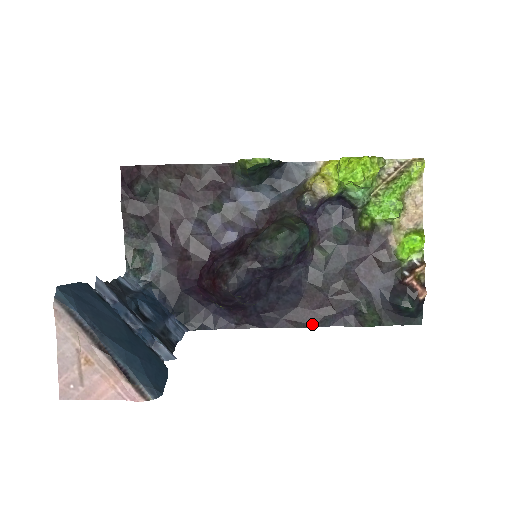
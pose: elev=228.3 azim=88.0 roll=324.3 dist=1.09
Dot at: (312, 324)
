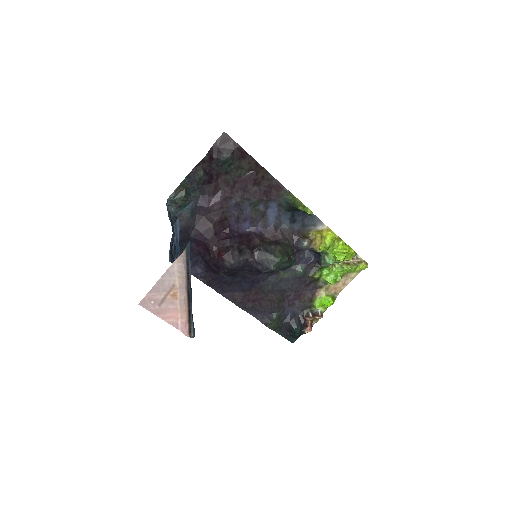
Dot at: (243, 307)
